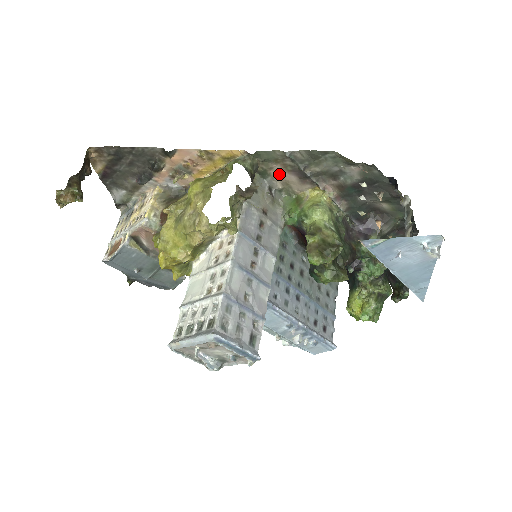
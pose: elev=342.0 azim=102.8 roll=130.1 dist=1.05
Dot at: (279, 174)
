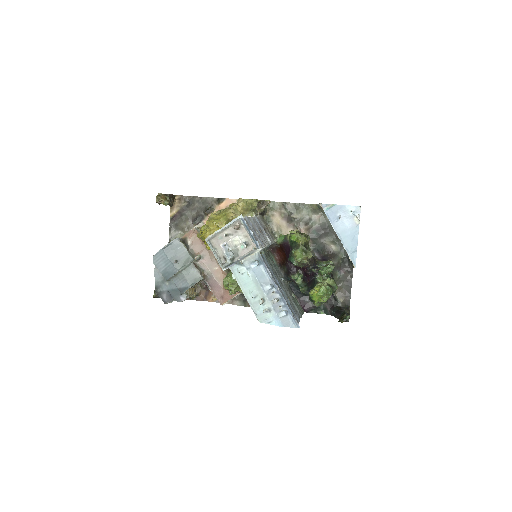
Dot at: (276, 220)
